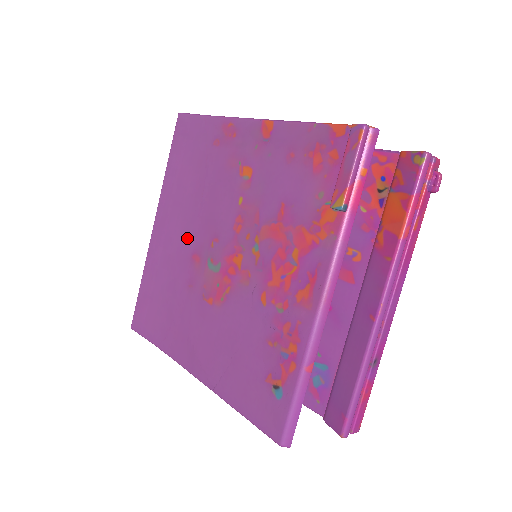
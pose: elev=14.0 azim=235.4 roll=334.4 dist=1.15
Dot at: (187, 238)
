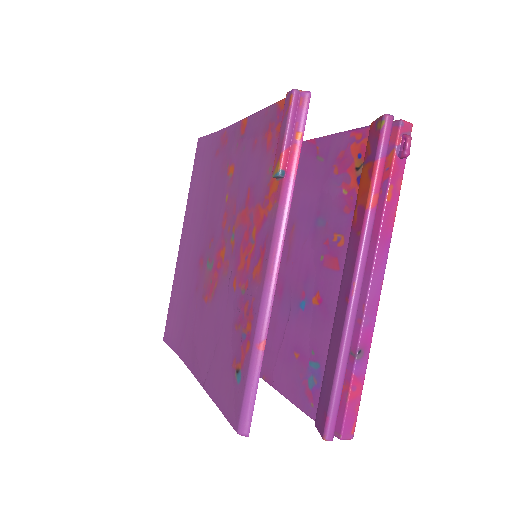
Dot at: (197, 245)
